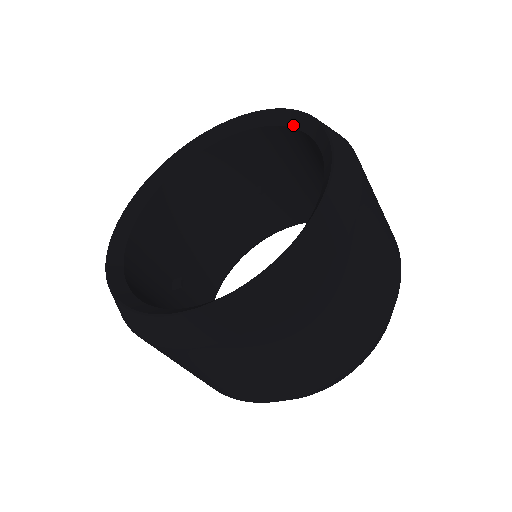
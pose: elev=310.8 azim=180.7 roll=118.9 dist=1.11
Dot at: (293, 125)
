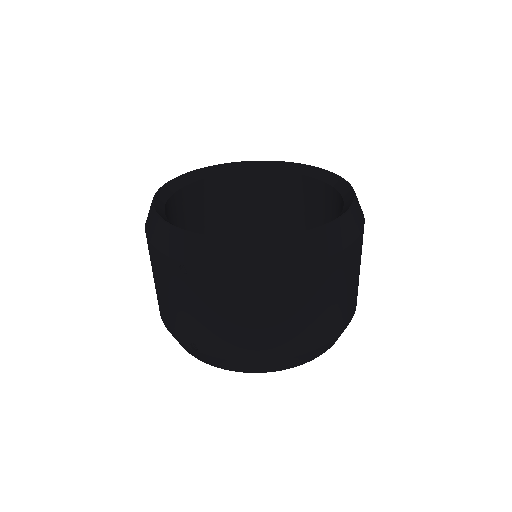
Dot at: (245, 169)
